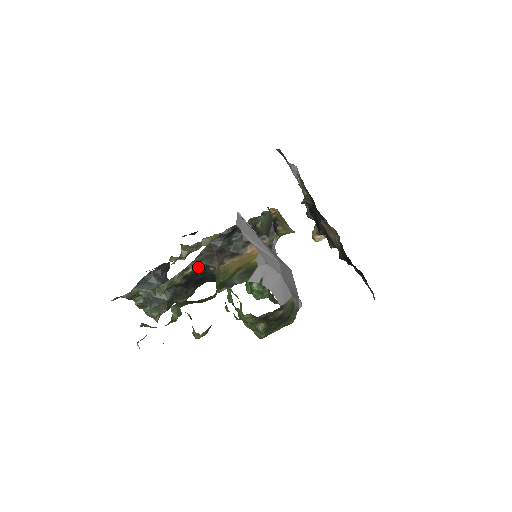
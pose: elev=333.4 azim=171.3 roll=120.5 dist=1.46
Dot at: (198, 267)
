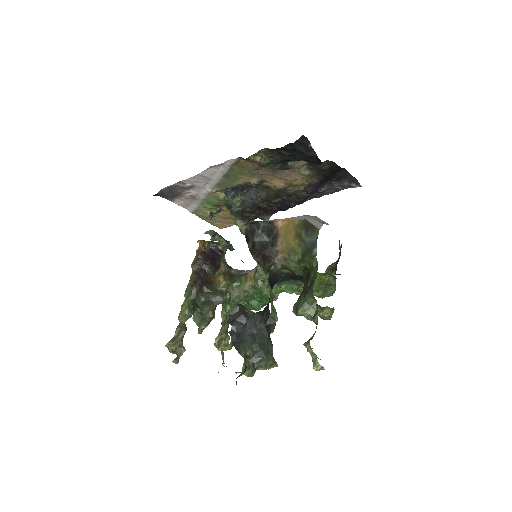
Dot at: (268, 273)
